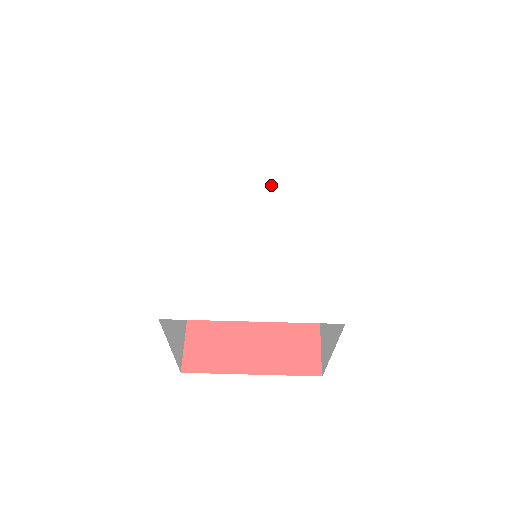
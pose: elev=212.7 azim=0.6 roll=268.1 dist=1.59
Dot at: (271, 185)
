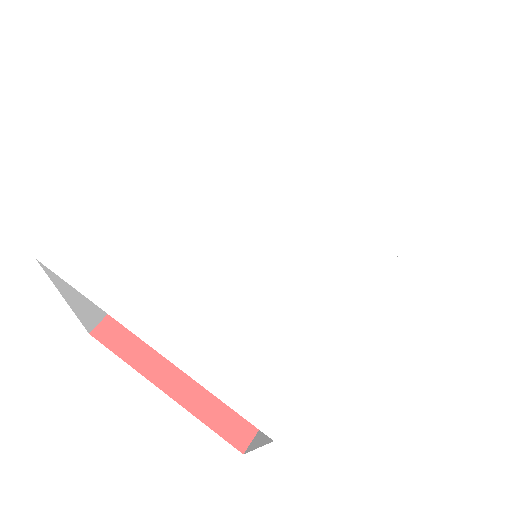
Dot at: (323, 175)
